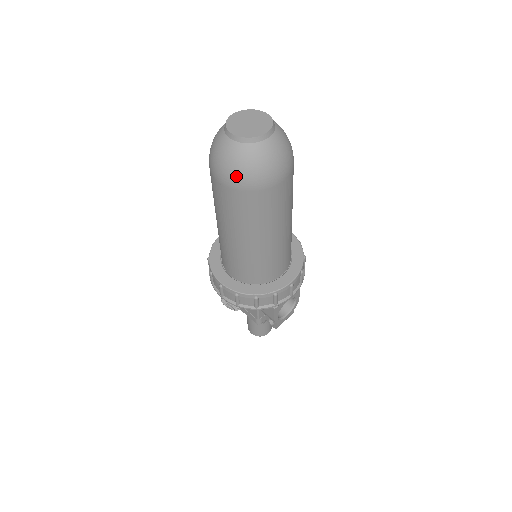
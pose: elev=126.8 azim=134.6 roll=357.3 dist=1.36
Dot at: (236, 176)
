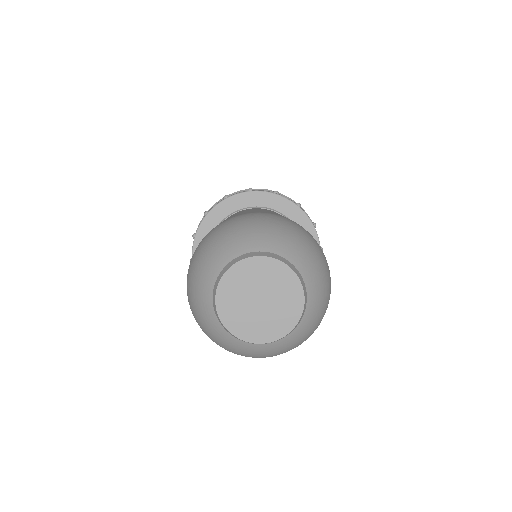
Dot at: (217, 344)
